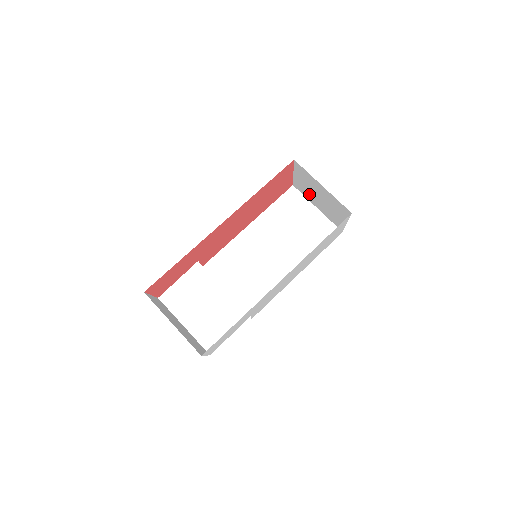
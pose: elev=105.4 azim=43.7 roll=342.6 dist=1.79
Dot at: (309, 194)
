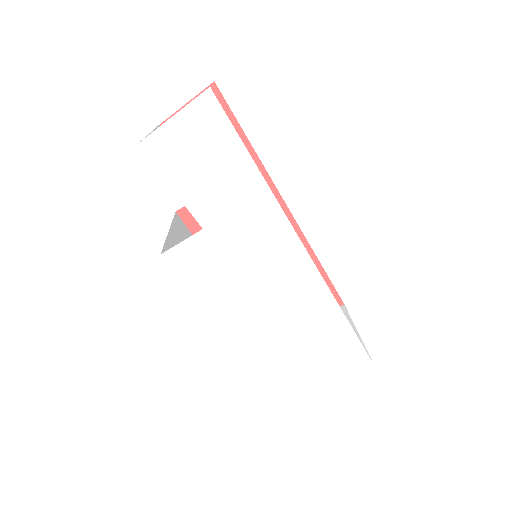
Dot at: occluded
